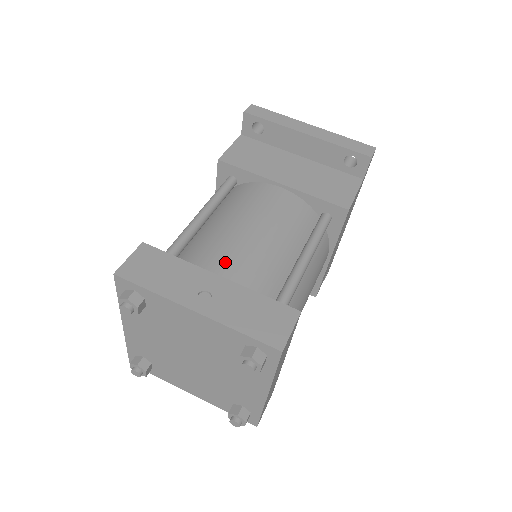
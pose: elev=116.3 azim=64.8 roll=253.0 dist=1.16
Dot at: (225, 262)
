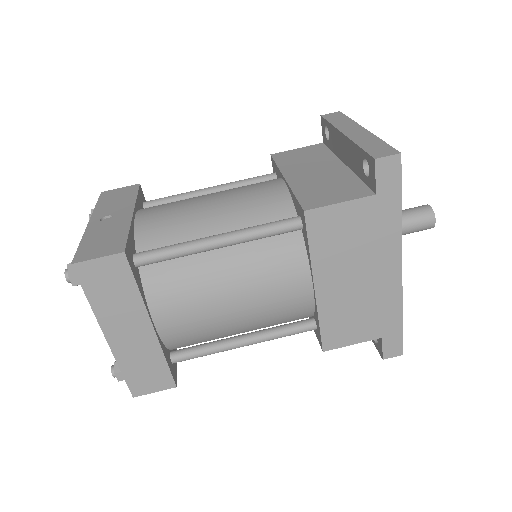
Dot at: (155, 210)
